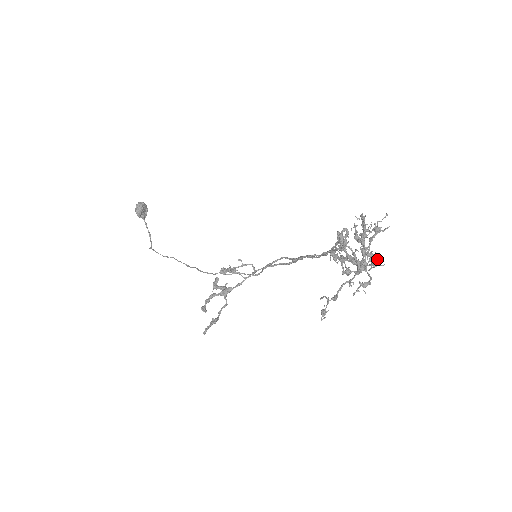
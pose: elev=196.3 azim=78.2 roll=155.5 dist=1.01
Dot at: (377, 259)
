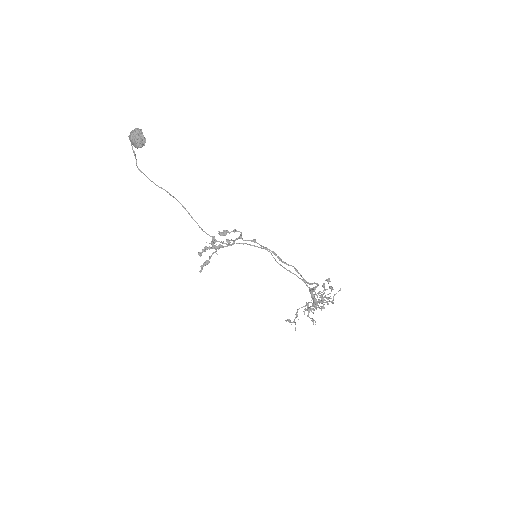
Dot at: (323, 304)
